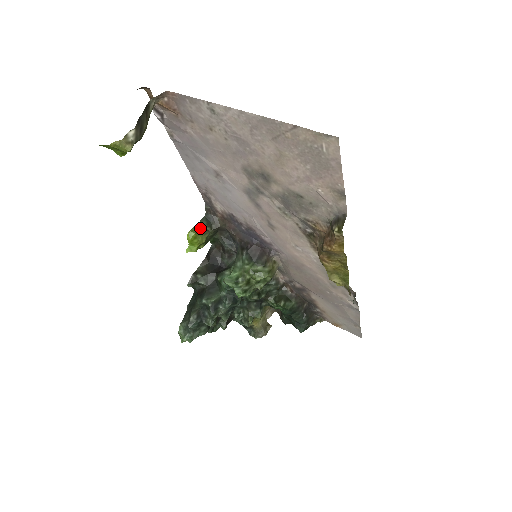
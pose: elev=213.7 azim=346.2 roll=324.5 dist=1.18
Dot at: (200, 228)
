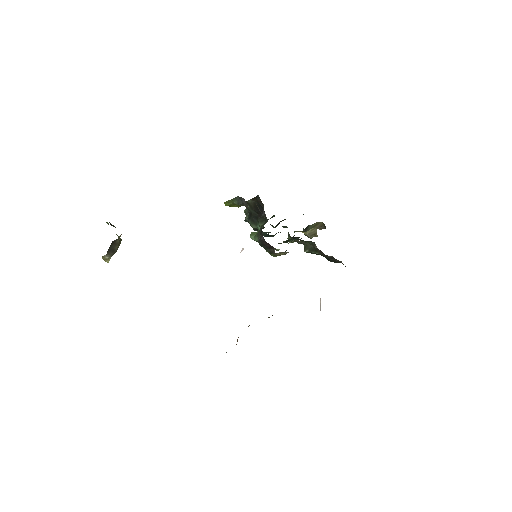
Dot at: (233, 203)
